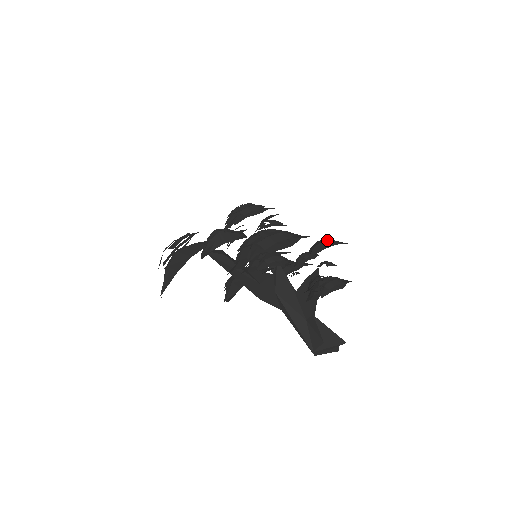
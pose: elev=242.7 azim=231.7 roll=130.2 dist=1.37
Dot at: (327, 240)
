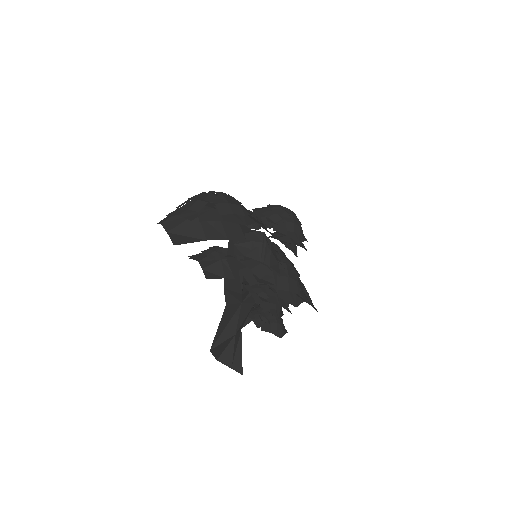
Dot at: occluded
